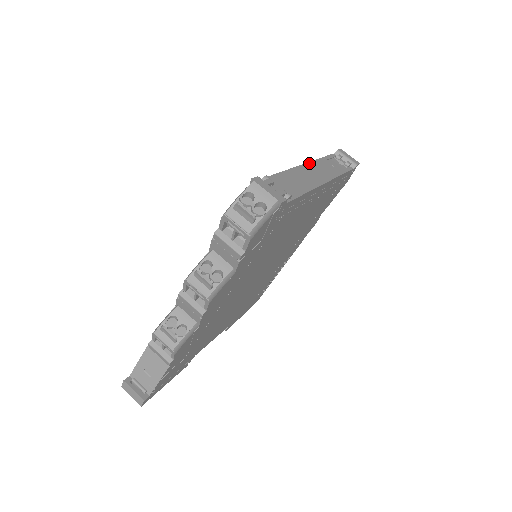
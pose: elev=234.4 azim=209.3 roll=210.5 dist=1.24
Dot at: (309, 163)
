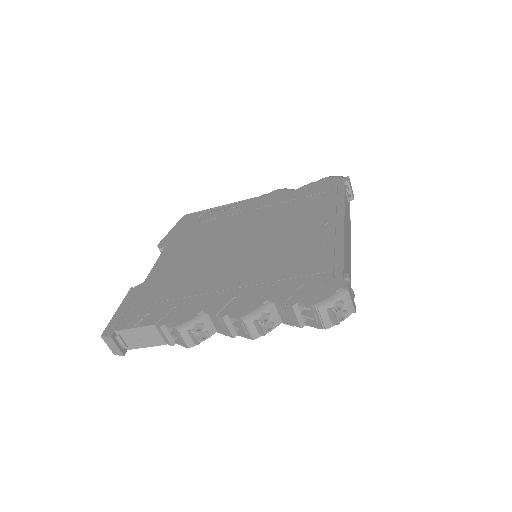
Dot at: (345, 218)
